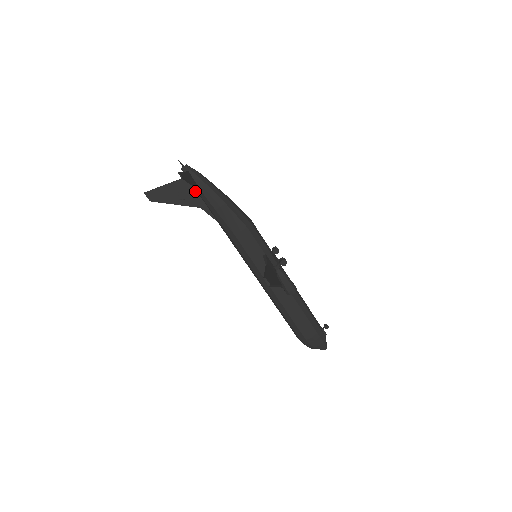
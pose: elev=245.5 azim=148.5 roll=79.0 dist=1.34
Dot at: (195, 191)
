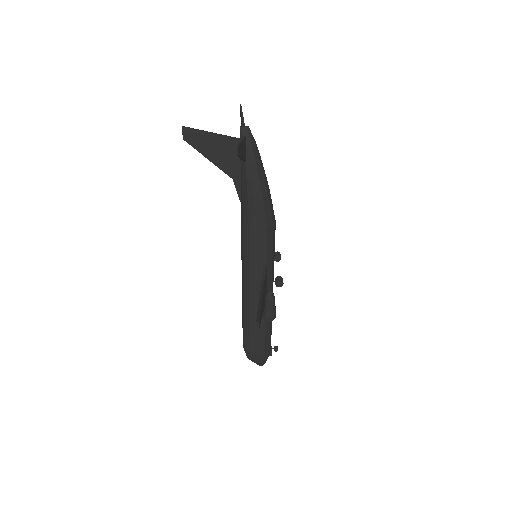
Dot at: (239, 160)
